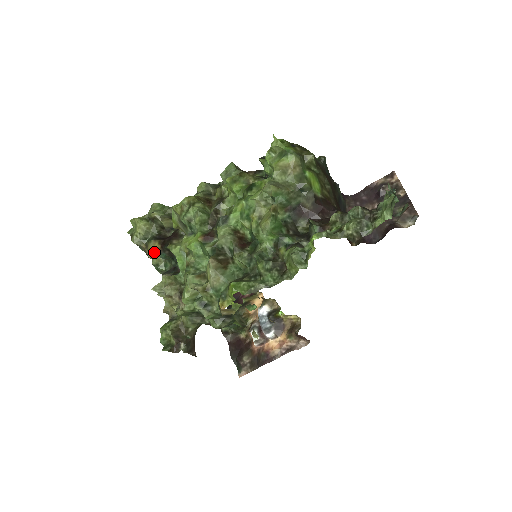
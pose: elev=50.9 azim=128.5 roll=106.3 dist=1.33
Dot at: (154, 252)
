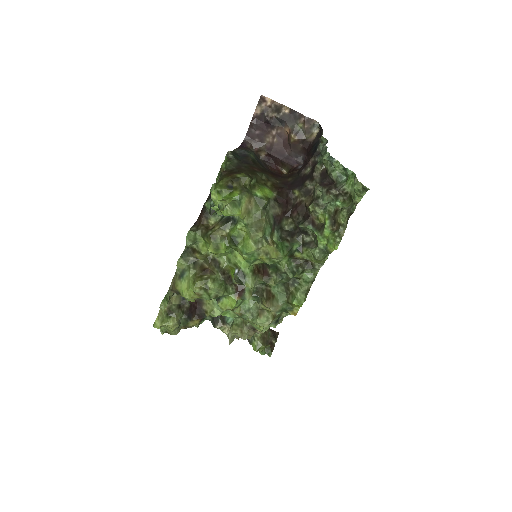
Dot at: occluded
